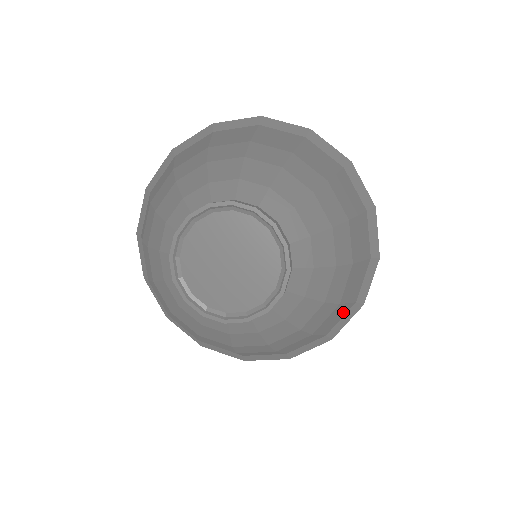
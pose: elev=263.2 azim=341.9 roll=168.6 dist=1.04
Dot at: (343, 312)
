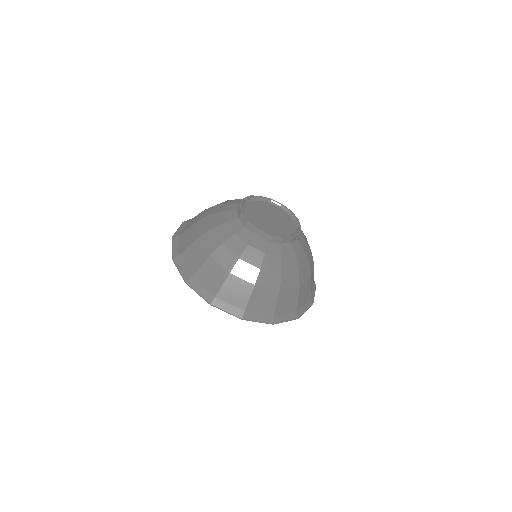
Dot at: (291, 306)
